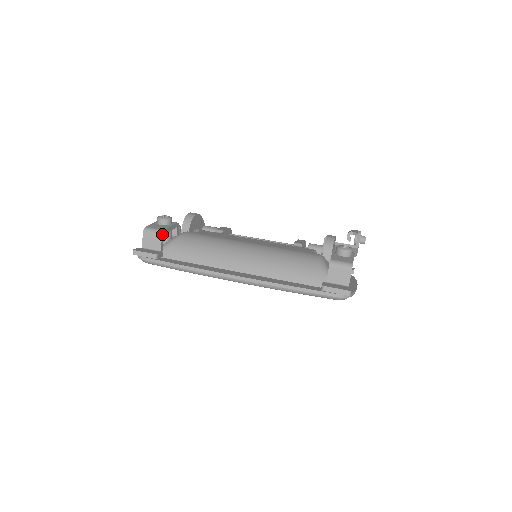
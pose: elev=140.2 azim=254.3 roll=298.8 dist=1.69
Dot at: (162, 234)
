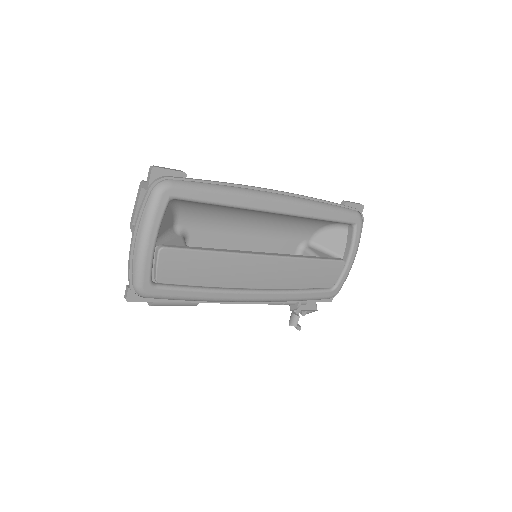
Dot at: occluded
